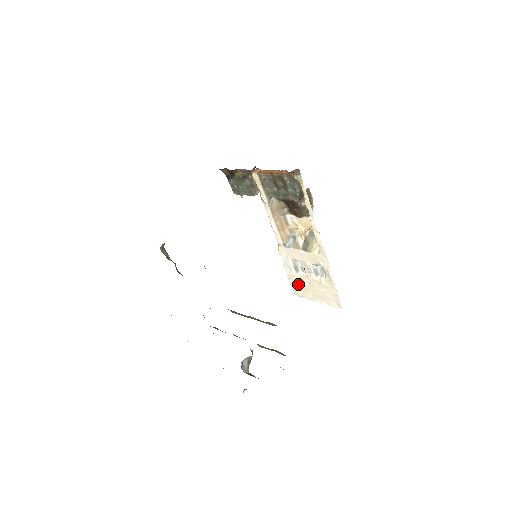
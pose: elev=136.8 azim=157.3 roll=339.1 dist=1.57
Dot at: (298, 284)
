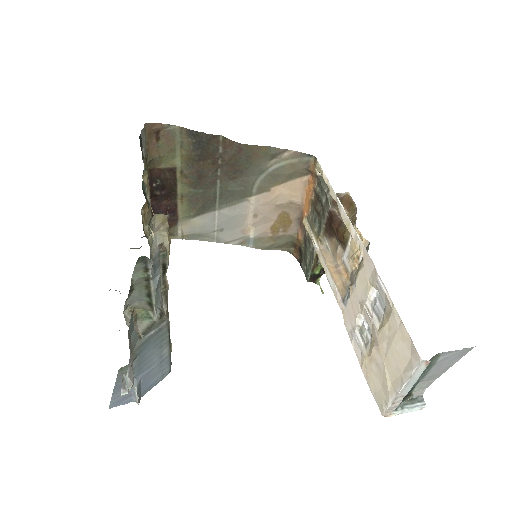
Dot at: (374, 375)
